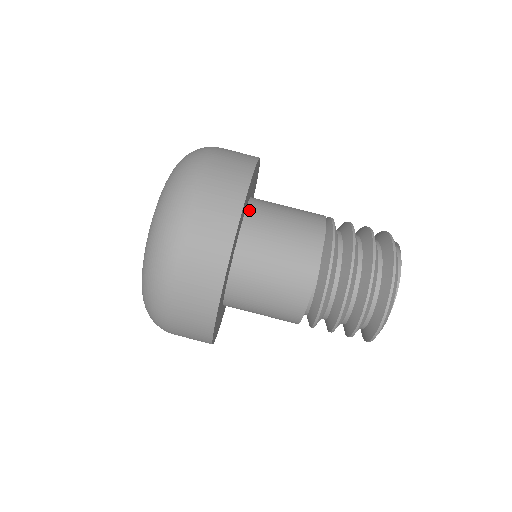
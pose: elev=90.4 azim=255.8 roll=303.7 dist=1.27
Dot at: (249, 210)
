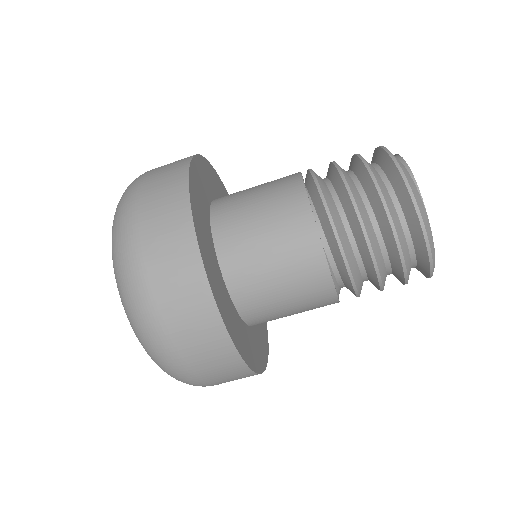
Dot at: (214, 202)
